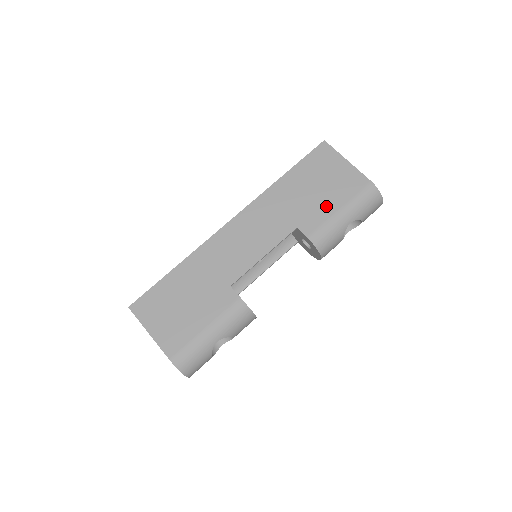
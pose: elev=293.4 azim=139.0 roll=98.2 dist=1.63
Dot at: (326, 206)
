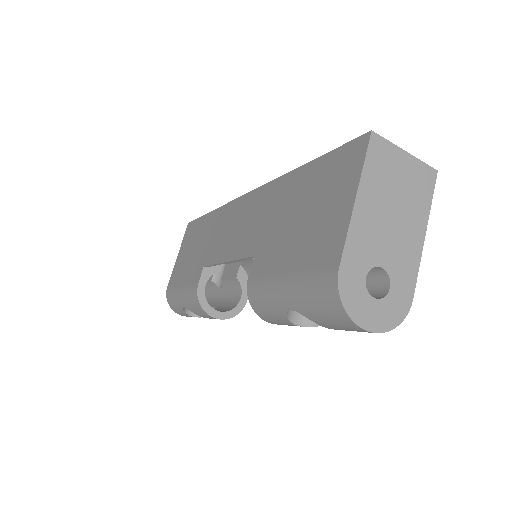
Dot at: (283, 255)
